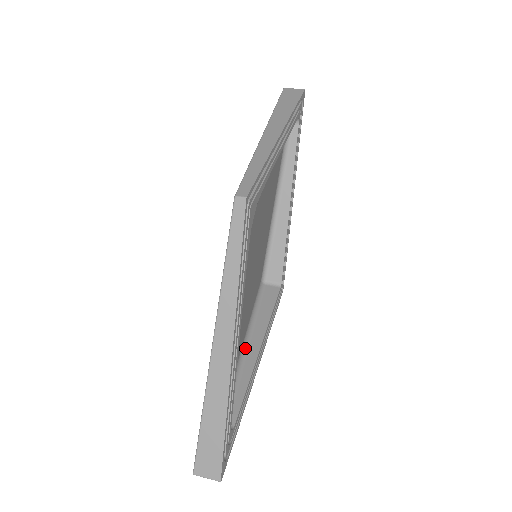
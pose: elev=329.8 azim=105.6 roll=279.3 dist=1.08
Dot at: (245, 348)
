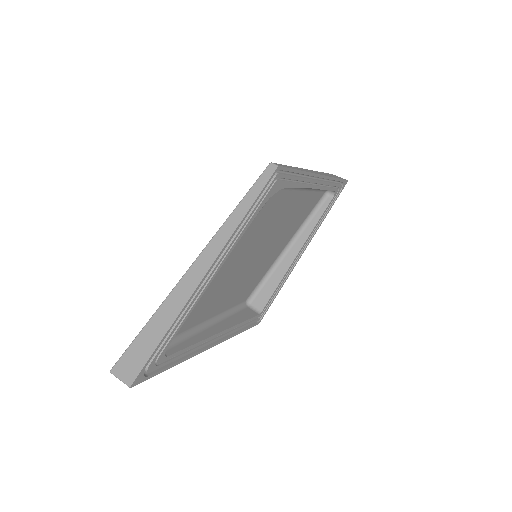
Dot at: (208, 325)
